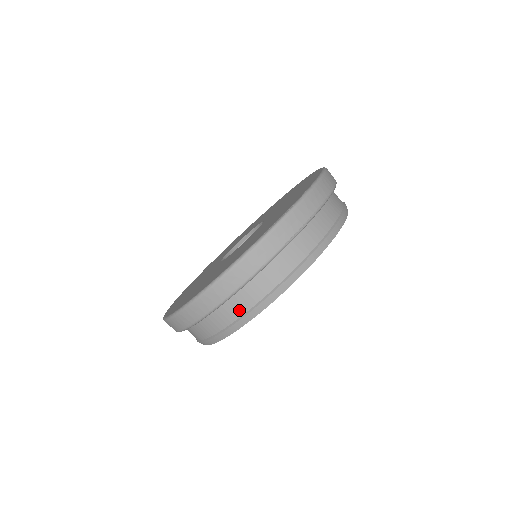
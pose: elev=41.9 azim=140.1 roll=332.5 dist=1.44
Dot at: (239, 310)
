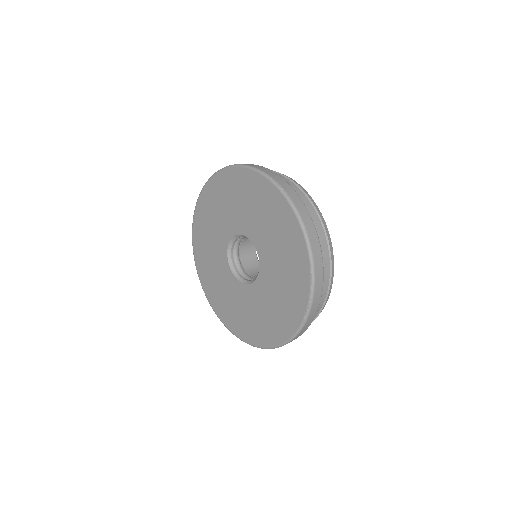
Dot at: occluded
